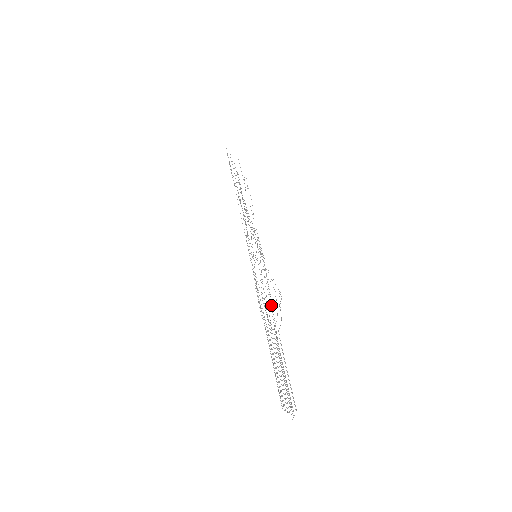
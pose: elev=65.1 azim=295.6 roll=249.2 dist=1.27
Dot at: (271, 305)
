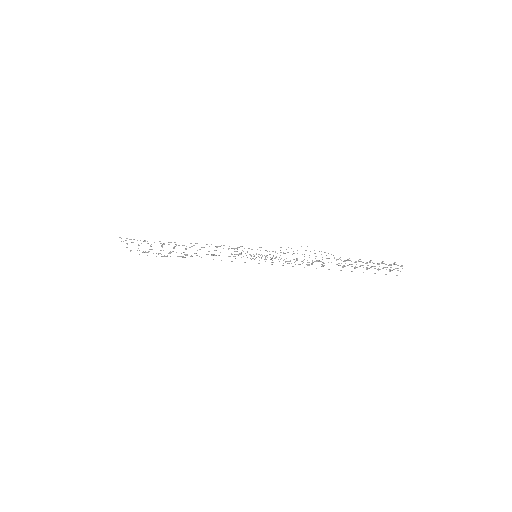
Dot at: occluded
